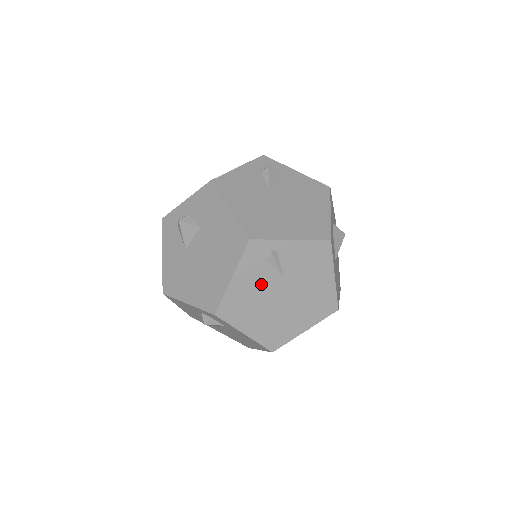
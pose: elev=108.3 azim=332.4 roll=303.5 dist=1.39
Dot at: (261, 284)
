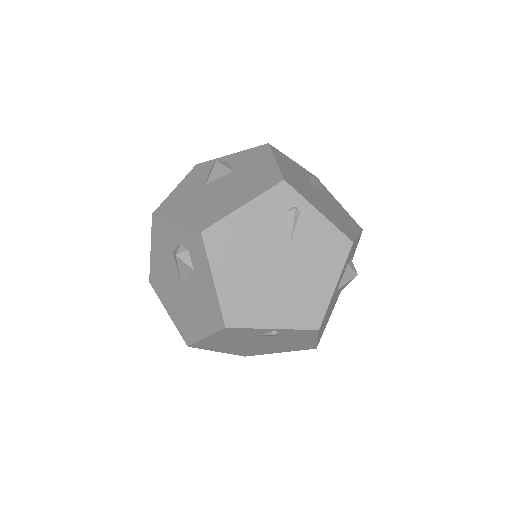
Dot at: (265, 235)
